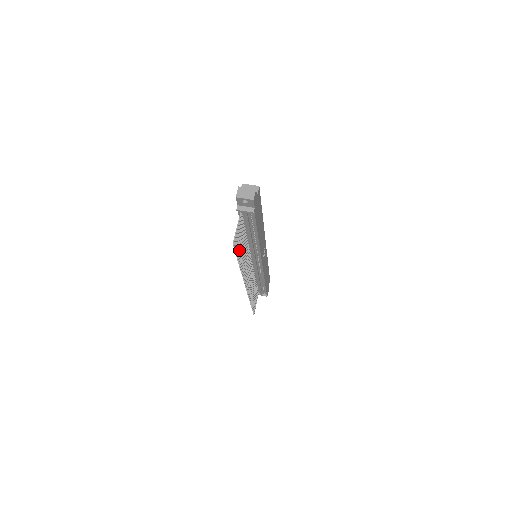
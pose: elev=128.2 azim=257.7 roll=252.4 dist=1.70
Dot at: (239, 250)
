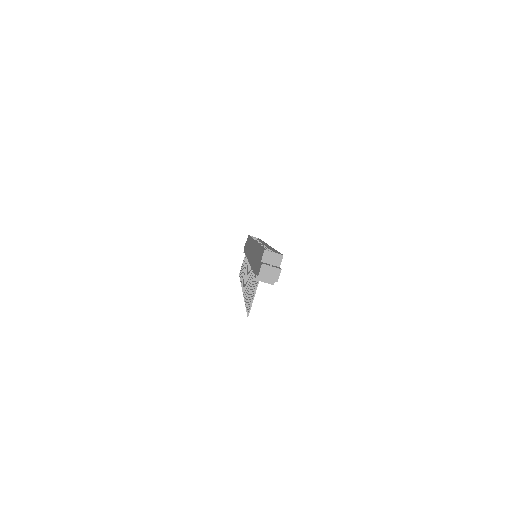
Dot at: occluded
